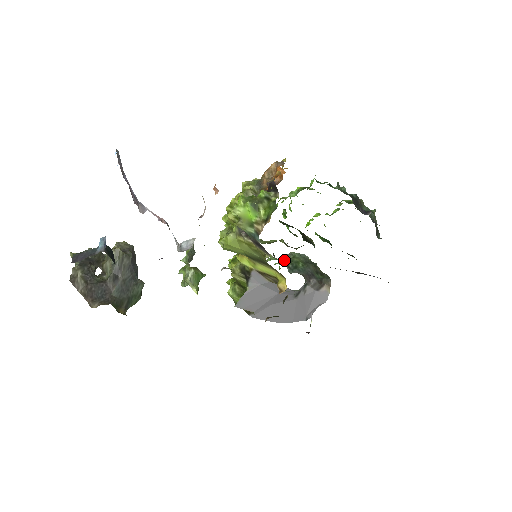
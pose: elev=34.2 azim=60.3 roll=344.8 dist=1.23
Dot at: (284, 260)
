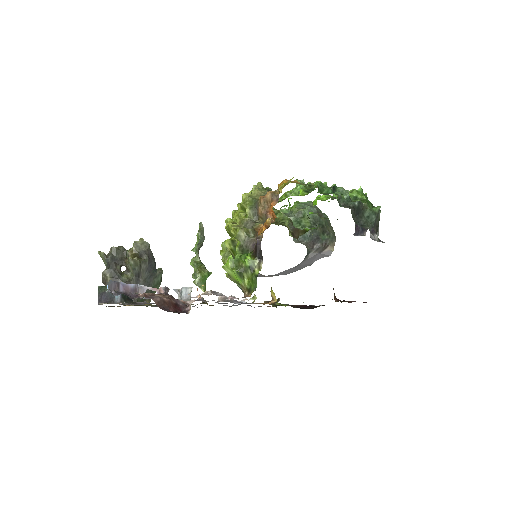
Dot at: (293, 218)
